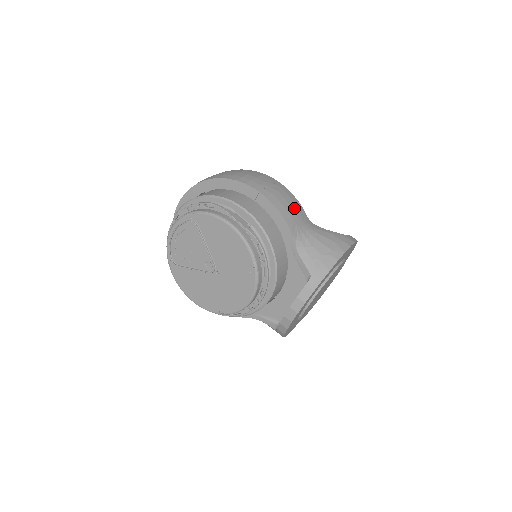
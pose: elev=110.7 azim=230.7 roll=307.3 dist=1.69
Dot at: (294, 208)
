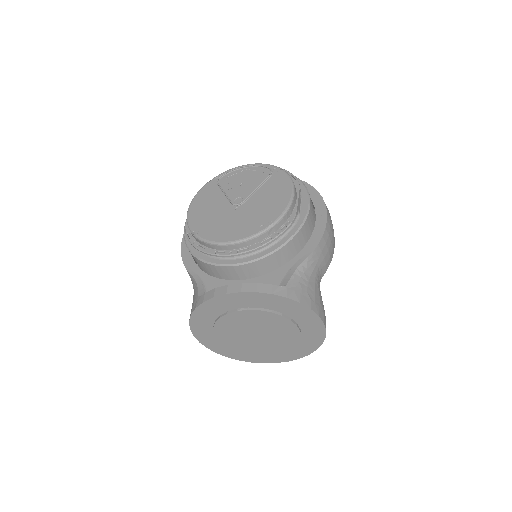
Dot at: (327, 255)
